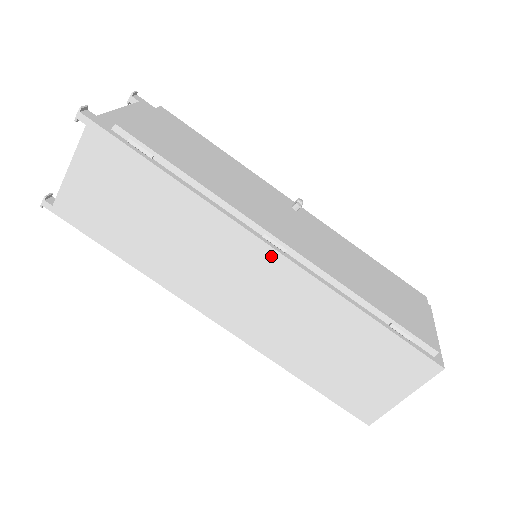
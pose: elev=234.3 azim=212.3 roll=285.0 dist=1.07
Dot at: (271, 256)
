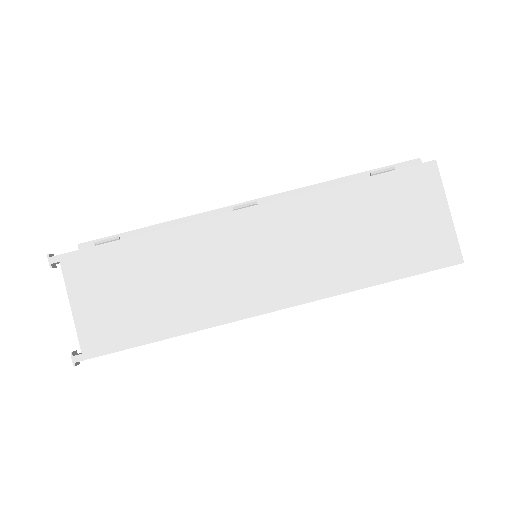
Dot at: (251, 214)
